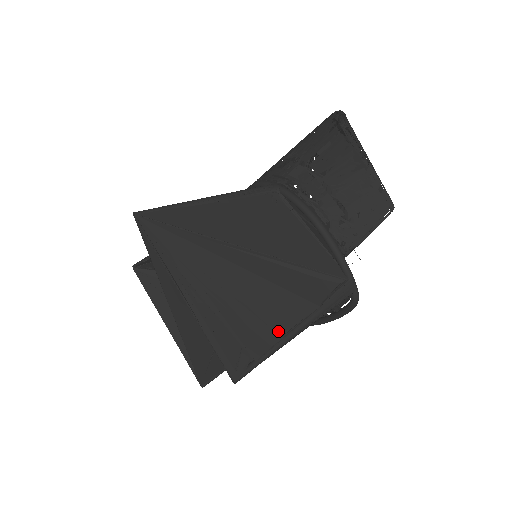
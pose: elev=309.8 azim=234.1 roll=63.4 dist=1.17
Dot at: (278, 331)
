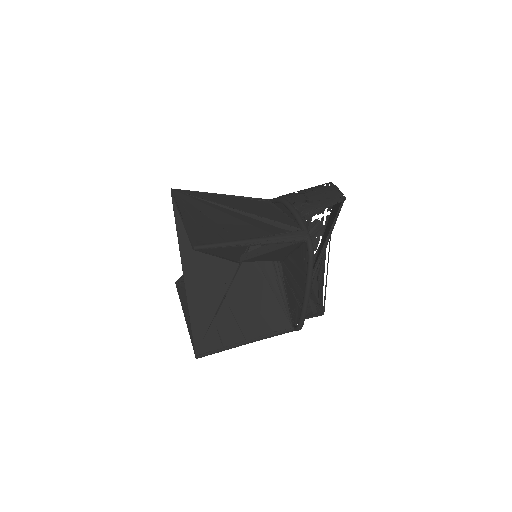
Dot at: (237, 238)
